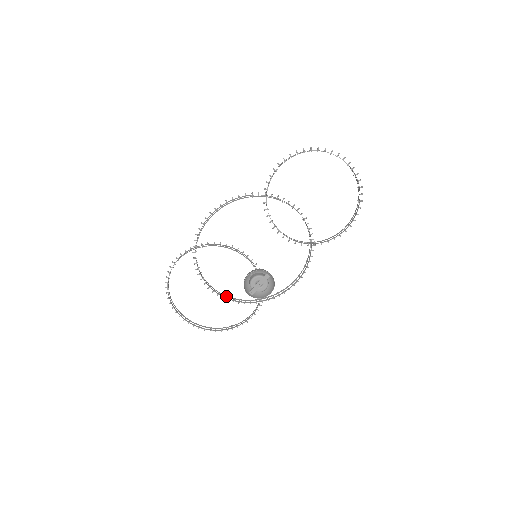
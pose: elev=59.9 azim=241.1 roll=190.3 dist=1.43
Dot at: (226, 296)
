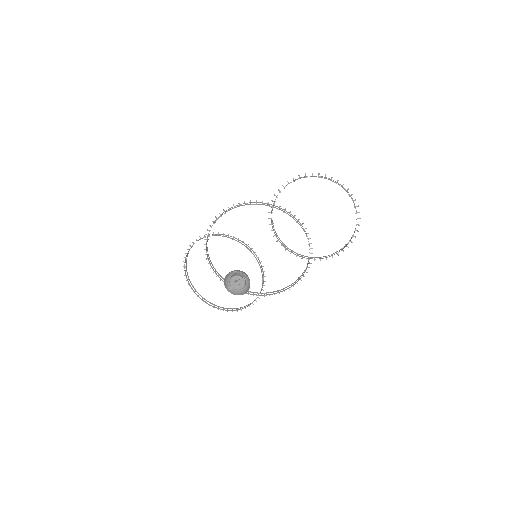
Dot at: occluded
